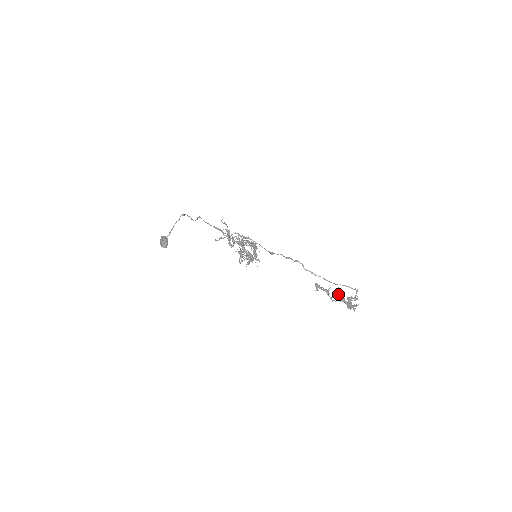
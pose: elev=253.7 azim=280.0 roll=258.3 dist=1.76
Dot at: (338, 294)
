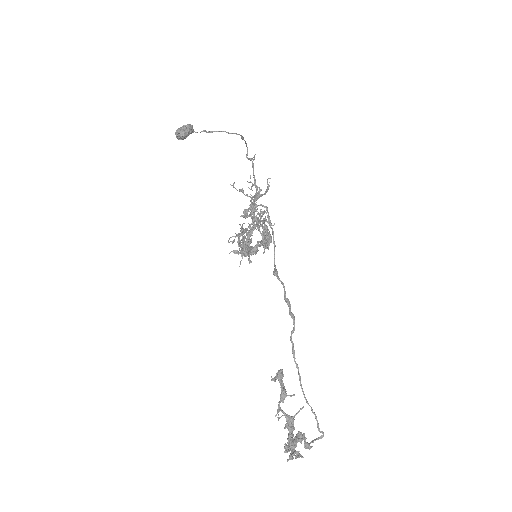
Dot at: occluded
